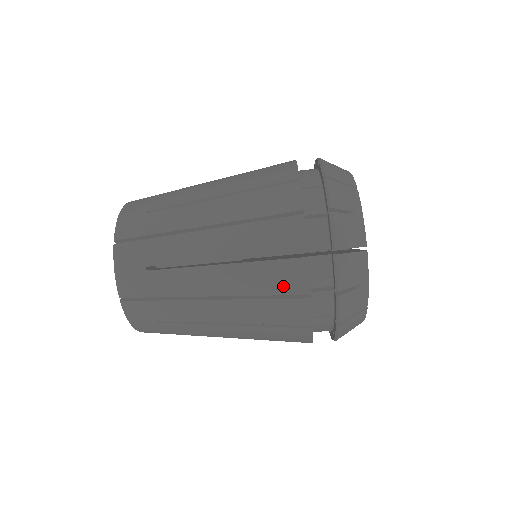
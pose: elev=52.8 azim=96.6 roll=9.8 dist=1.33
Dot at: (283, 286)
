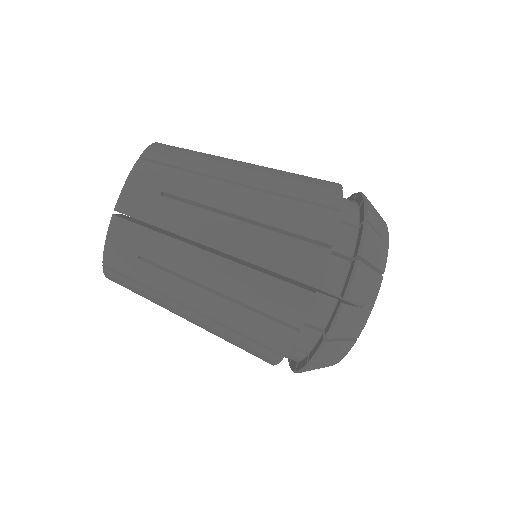
Dot at: (295, 268)
